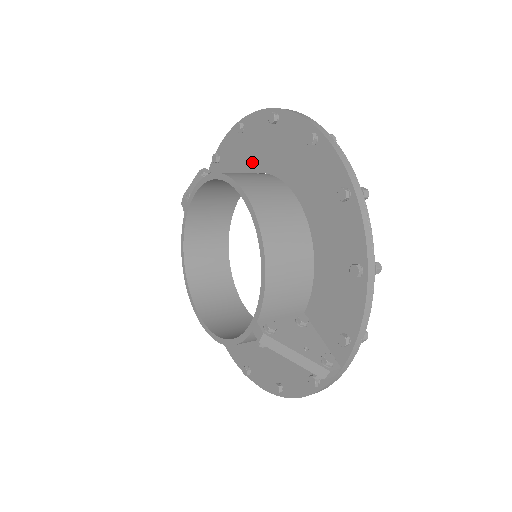
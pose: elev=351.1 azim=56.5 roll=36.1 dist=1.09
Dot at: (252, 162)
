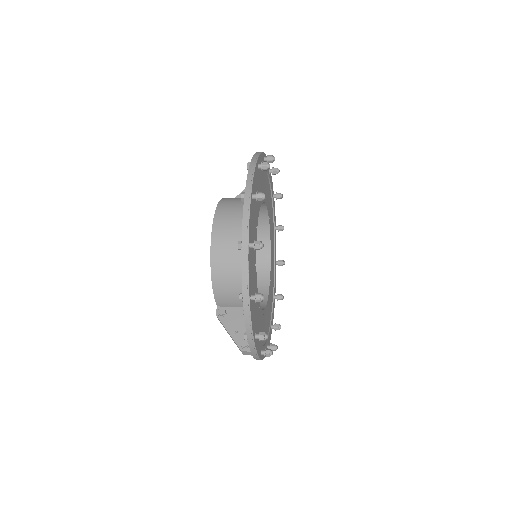
Dot at: occluded
